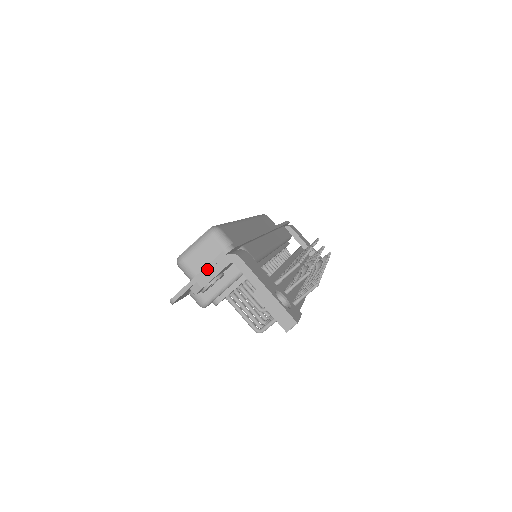
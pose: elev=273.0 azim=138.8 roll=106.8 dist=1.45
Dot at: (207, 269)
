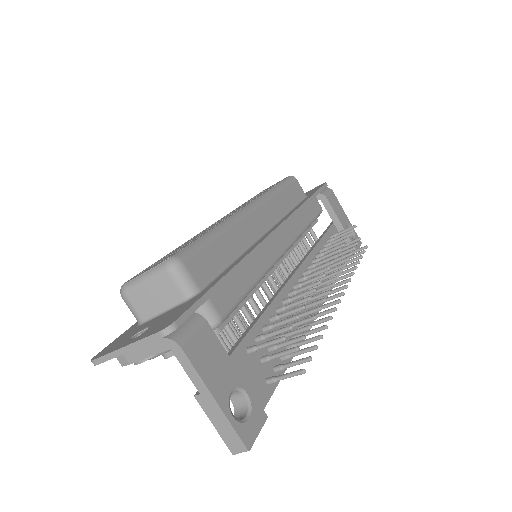
Dot at: (137, 345)
